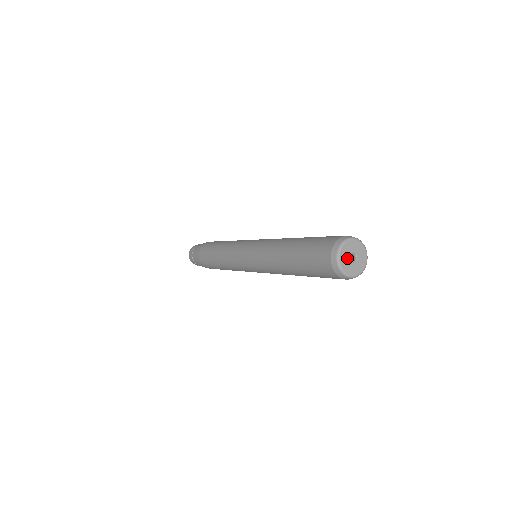
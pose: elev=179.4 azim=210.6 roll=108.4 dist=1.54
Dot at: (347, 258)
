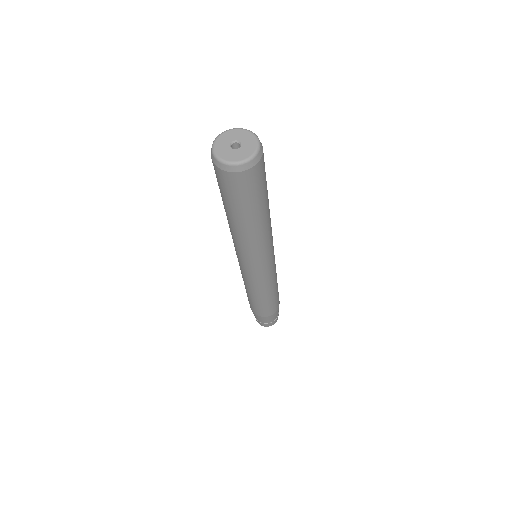
Dot at: (226, 148)
